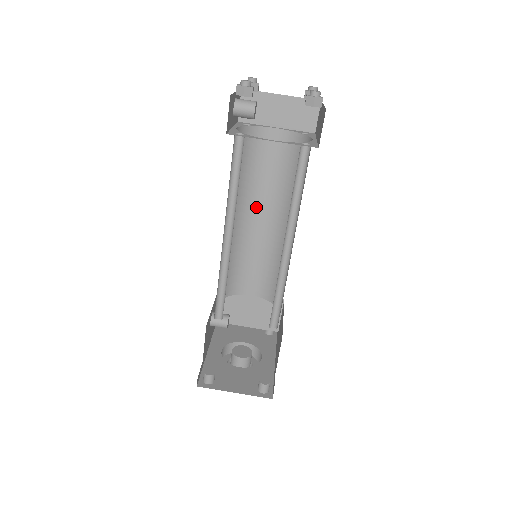
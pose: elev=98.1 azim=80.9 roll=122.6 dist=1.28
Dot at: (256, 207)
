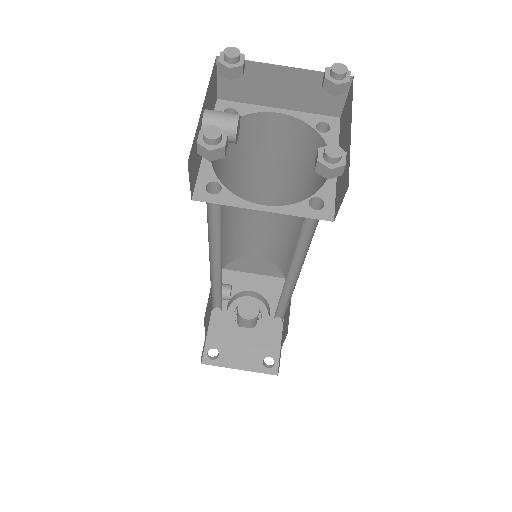
Dot at: (255, 192)
